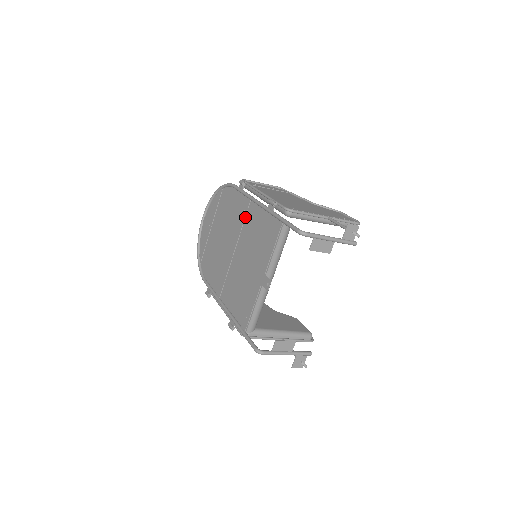
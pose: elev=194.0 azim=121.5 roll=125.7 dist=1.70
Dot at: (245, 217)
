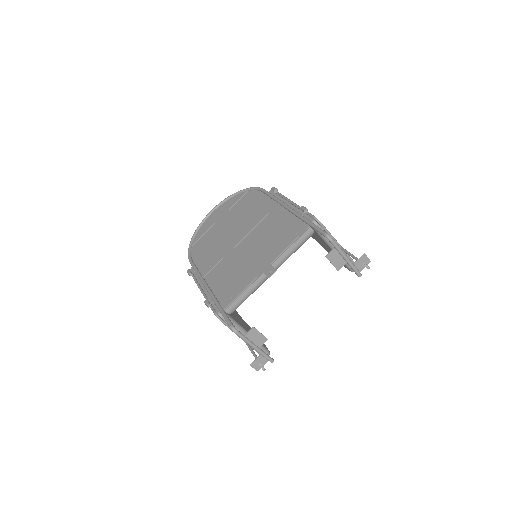
Dot at: (266, 216)
